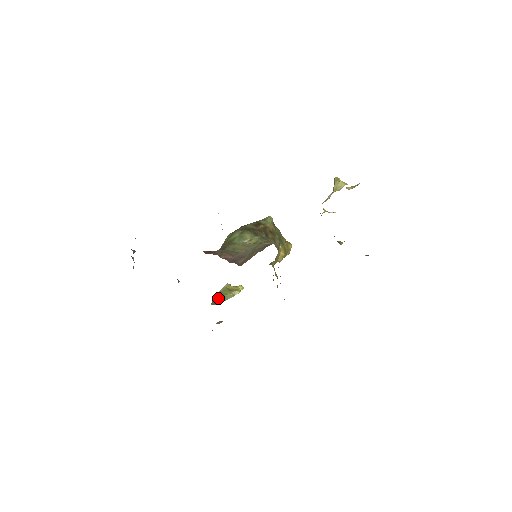
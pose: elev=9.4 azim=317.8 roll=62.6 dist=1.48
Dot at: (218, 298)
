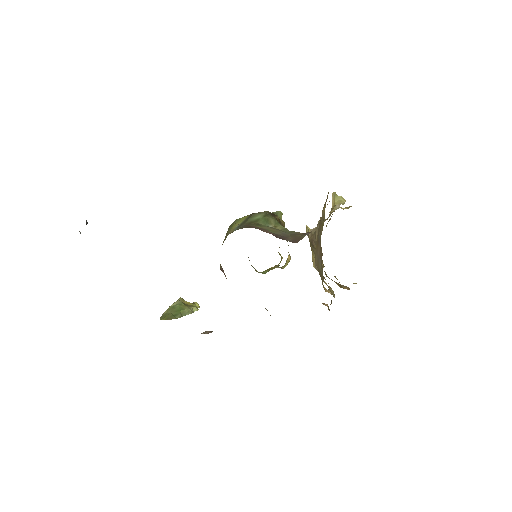
Dot at: (172, 312)
